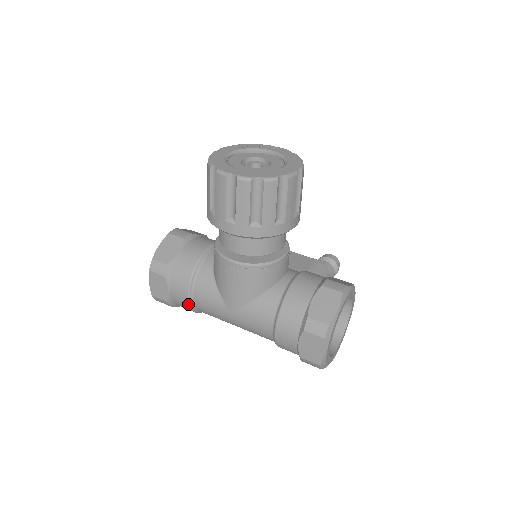
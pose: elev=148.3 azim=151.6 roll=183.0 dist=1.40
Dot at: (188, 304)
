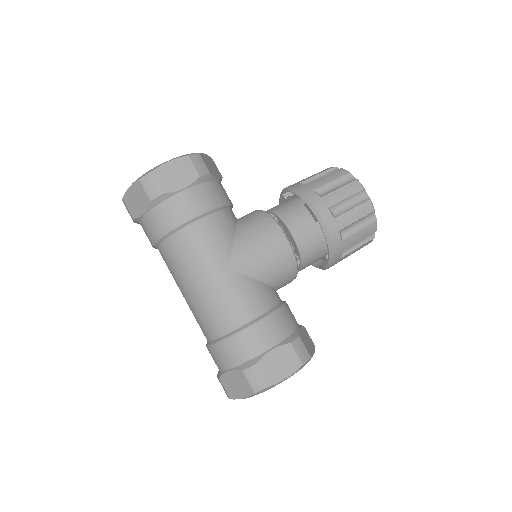
Dot at: (186, 219)
